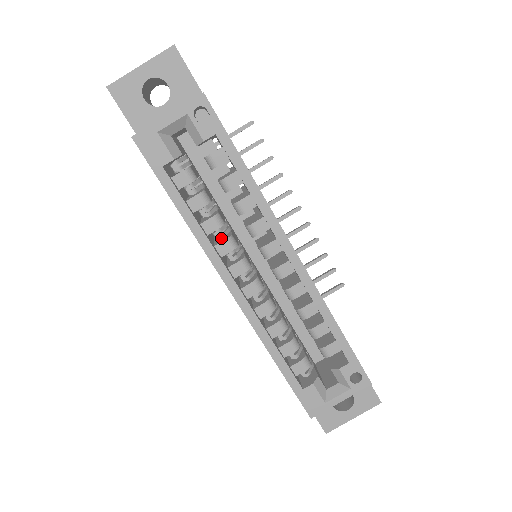
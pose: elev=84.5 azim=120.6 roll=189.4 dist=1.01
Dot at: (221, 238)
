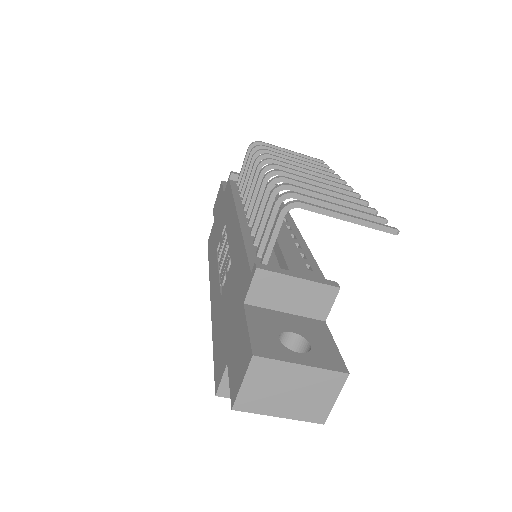
Dot at: occluded
